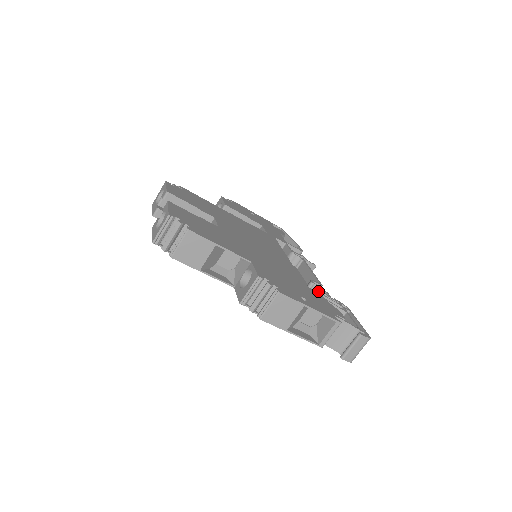
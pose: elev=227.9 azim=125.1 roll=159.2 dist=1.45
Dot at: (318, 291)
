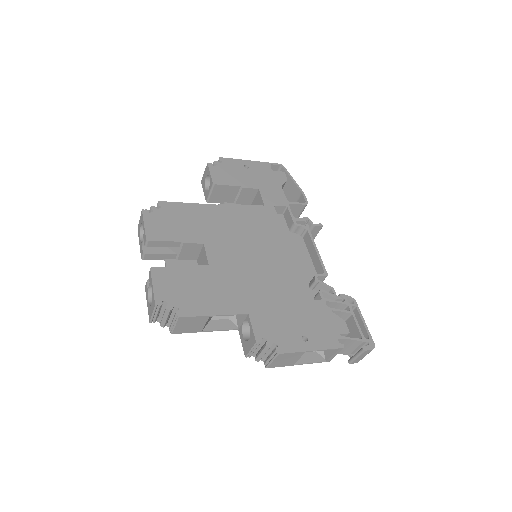
Dot at: (322, 298)
